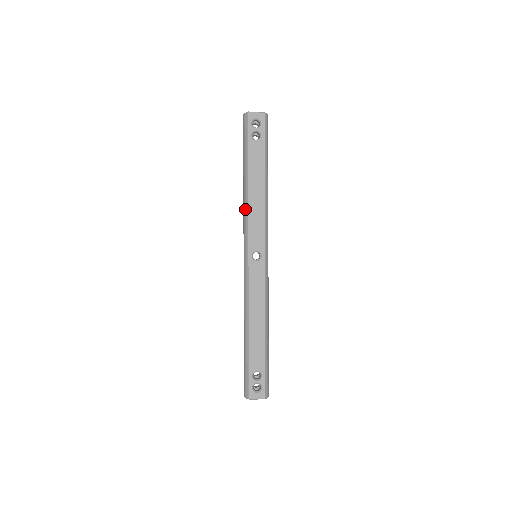
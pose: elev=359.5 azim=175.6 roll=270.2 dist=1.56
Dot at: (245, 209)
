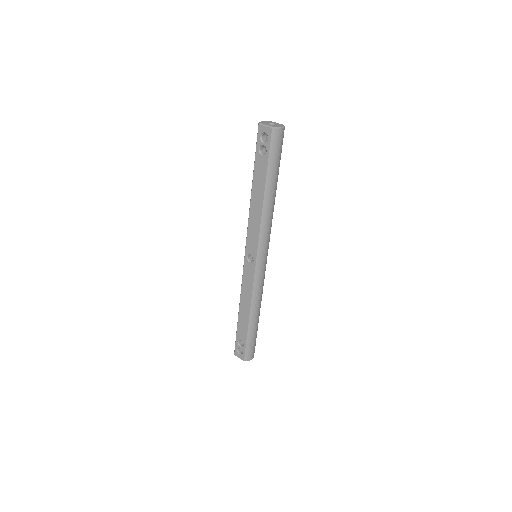
Dot at: (249, 215)
